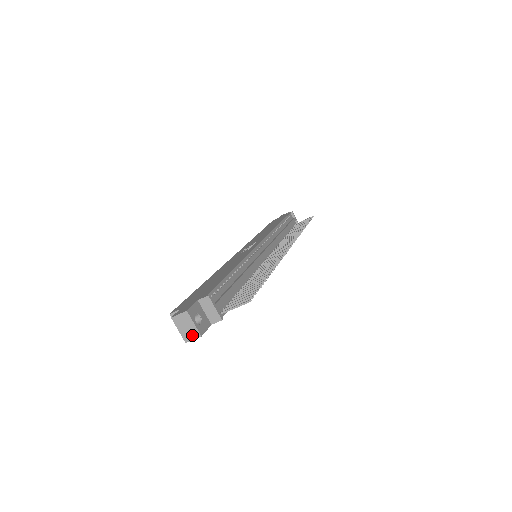
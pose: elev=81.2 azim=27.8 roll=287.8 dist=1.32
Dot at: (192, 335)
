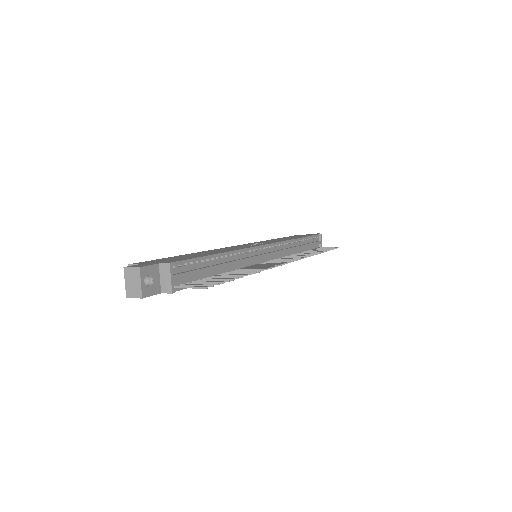
Dot at: (135, 293)
